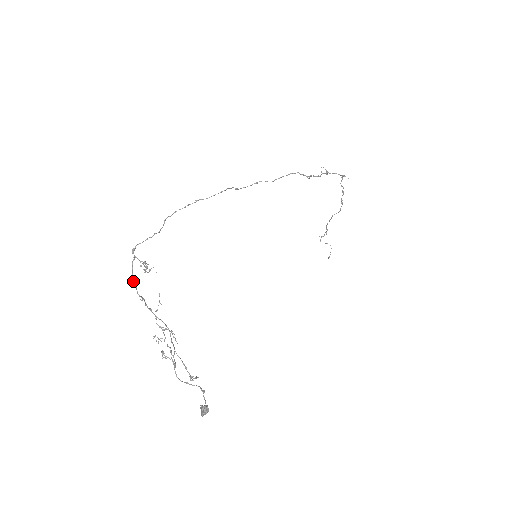
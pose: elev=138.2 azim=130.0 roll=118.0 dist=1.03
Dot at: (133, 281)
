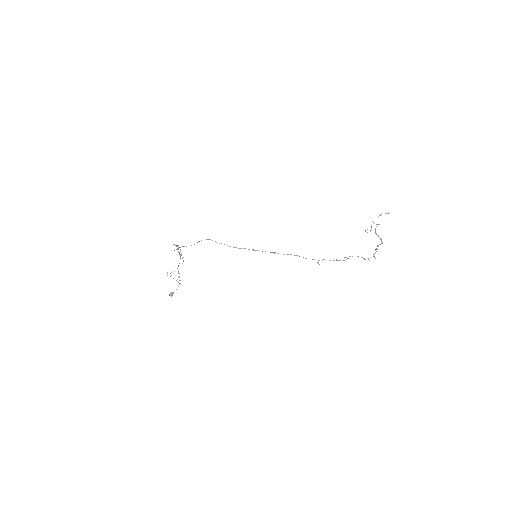
Dot at: occluded
